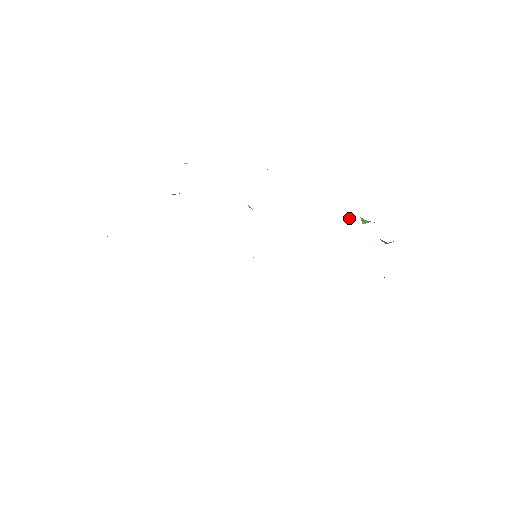
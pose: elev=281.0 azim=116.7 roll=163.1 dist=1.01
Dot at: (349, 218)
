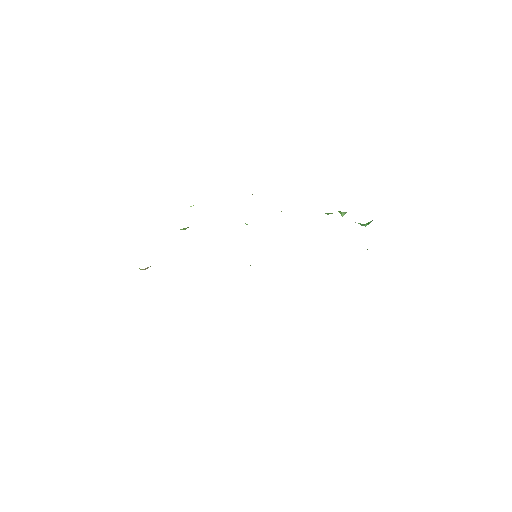
Dot at: occluded
